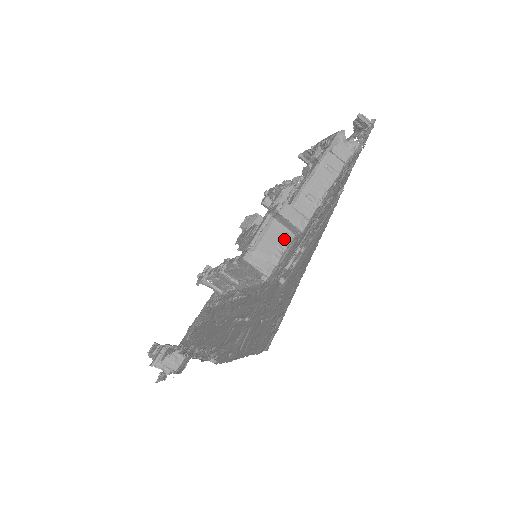
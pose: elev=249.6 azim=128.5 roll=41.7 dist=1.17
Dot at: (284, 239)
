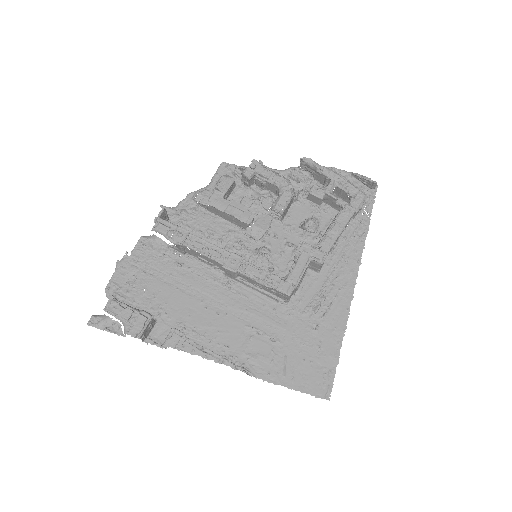
Dot at: (305, 274)
